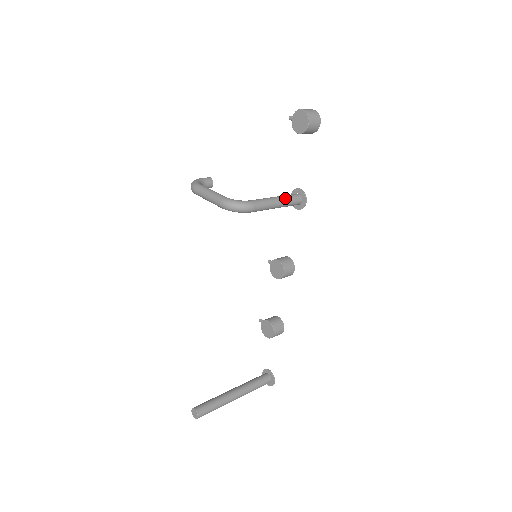
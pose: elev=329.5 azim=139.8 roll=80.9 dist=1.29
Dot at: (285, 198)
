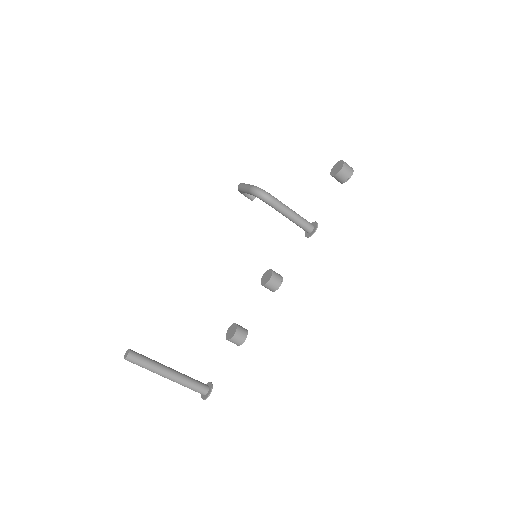
Dot at: (300, 216)
